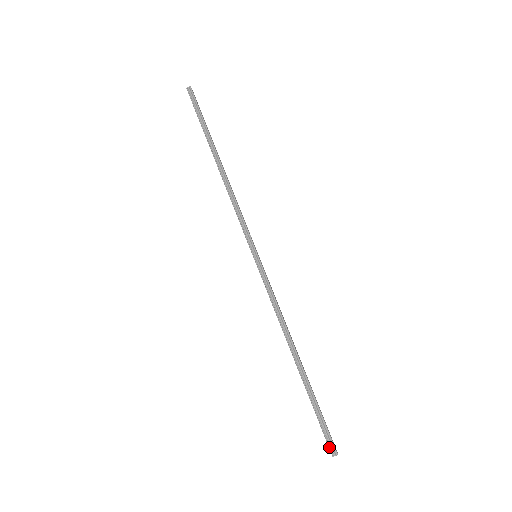
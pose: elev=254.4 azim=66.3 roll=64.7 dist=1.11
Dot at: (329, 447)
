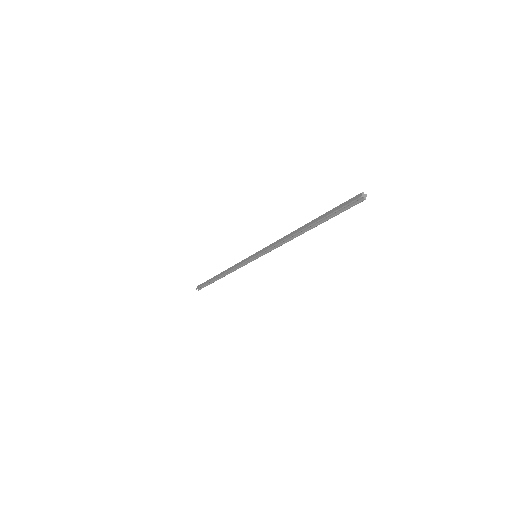
Dot at: (198, 288)
